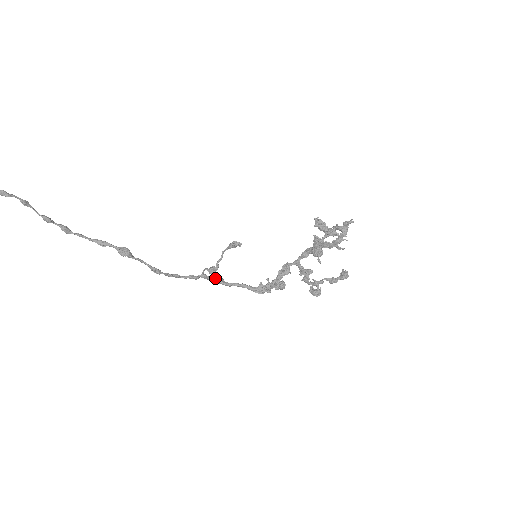
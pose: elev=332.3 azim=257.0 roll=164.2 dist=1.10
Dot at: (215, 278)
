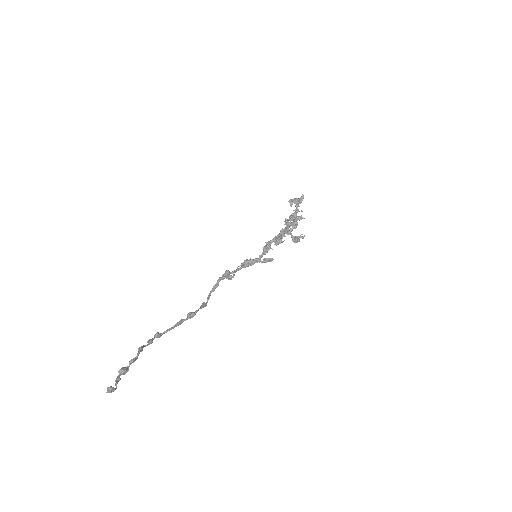
Dot at: occluded
